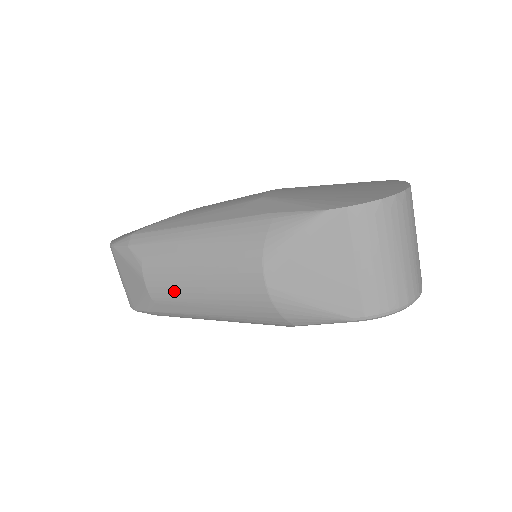
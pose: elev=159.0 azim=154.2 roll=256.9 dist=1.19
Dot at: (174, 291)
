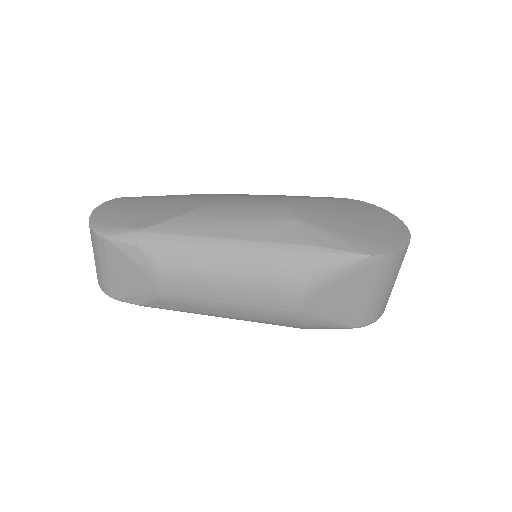
Dot at: (194, 297)
